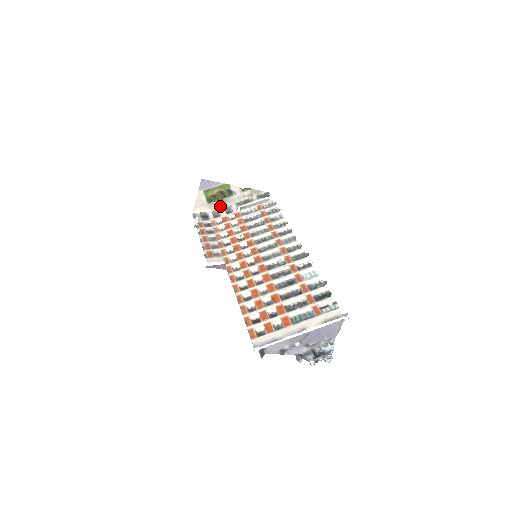
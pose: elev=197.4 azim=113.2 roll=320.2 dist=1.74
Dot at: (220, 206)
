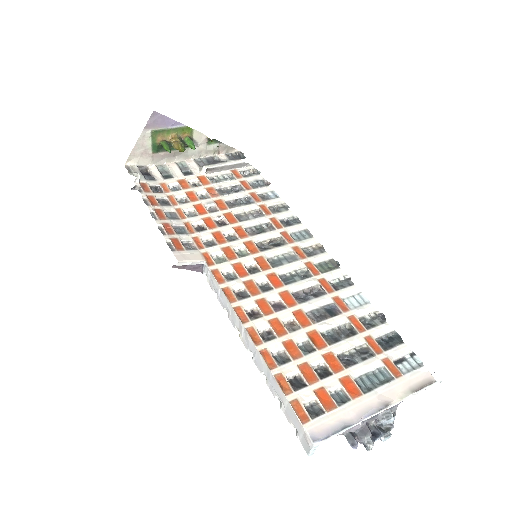
Dot at: (170, 160)
